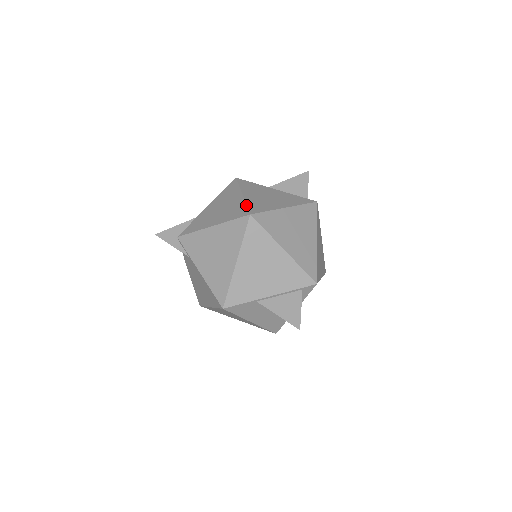
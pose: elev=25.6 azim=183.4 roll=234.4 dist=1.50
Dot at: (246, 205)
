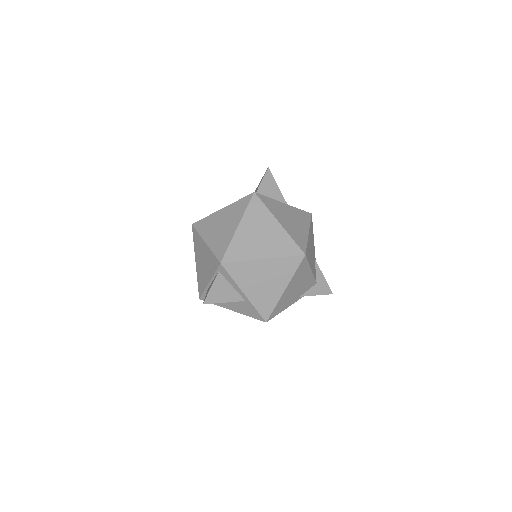
Dot at: occluded
